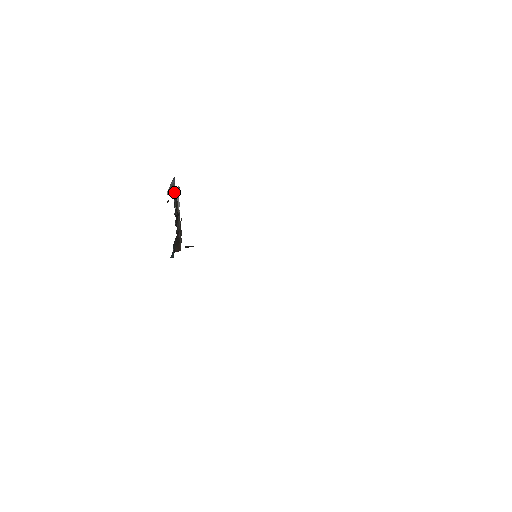
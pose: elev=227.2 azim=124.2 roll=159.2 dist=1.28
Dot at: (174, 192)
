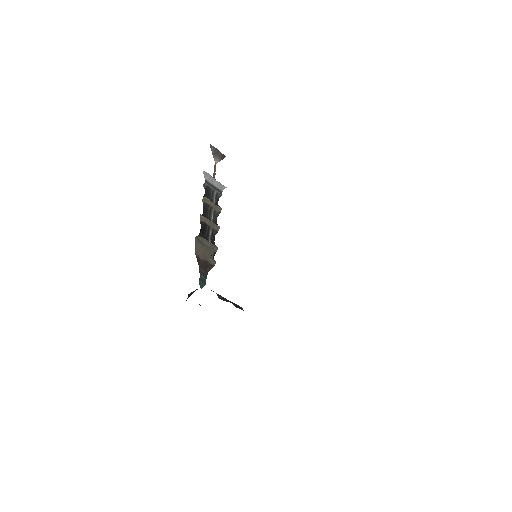
Dot at: (222, 155)
